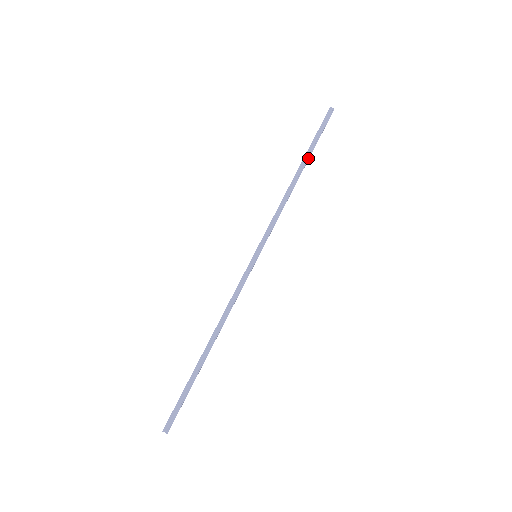
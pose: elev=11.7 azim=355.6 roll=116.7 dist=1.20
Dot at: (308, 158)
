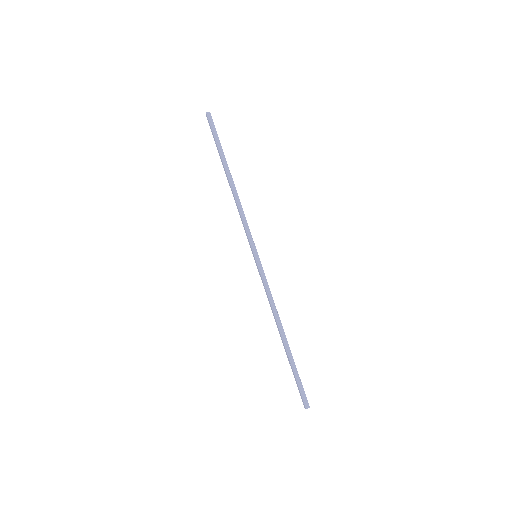
Dot at: (226, 162)
